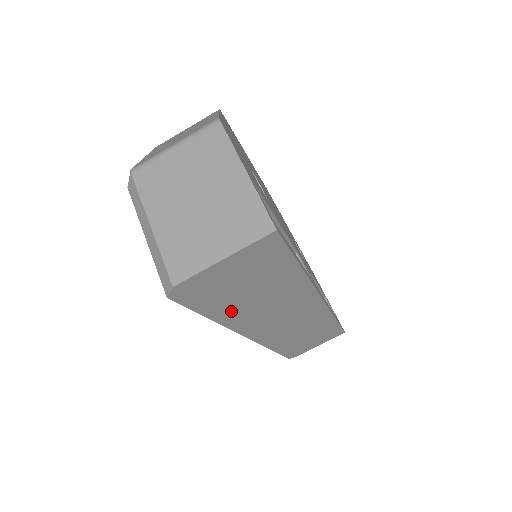
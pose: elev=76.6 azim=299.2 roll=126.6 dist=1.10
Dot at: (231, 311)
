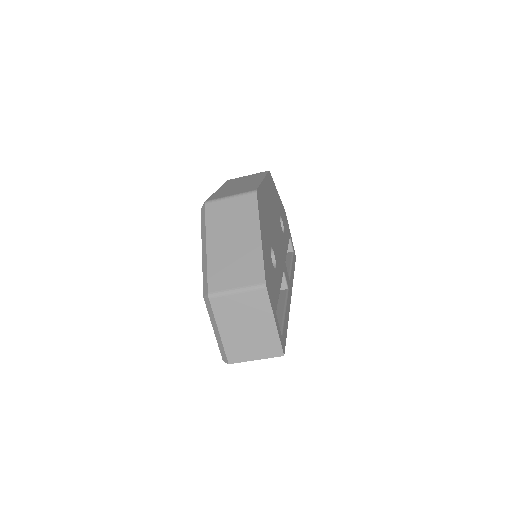
Dot at: occluded
